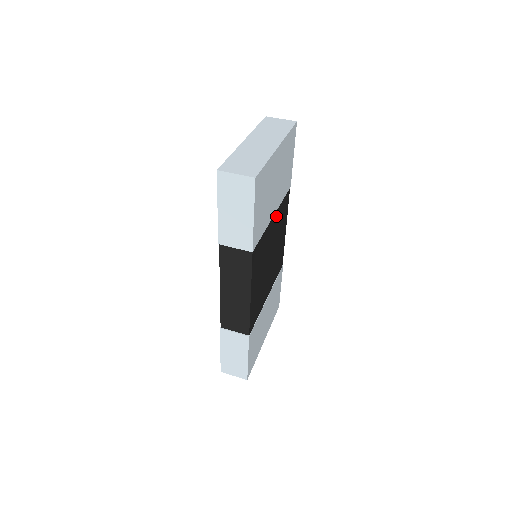
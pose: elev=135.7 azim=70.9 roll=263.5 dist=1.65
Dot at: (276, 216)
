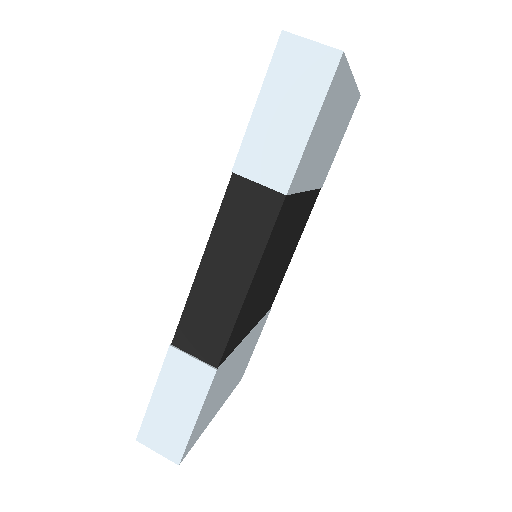
Dot at: (305, 201)
